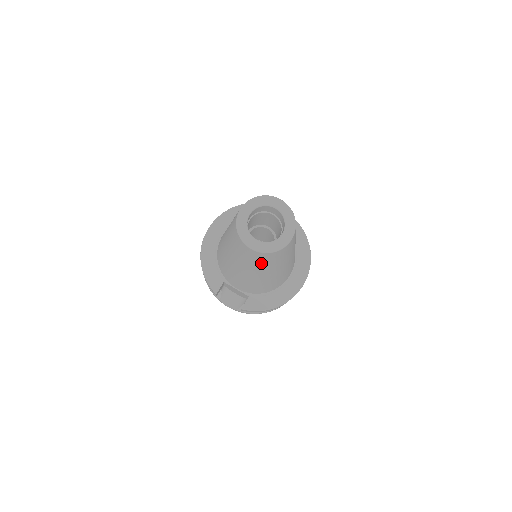
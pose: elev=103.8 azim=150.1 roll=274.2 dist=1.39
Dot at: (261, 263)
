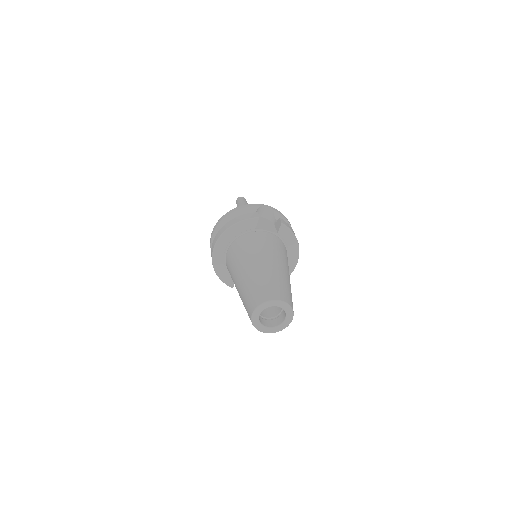
Dot at: occluded
